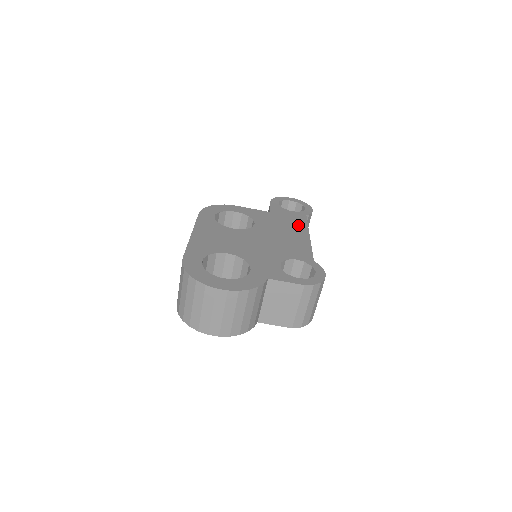
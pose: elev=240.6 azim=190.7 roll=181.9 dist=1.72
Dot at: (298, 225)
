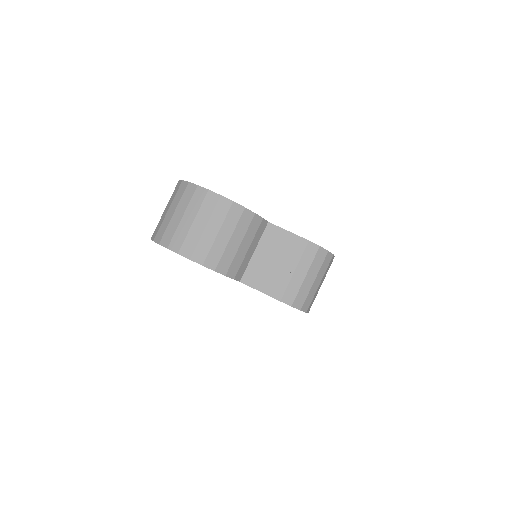
Dot at: occluded
